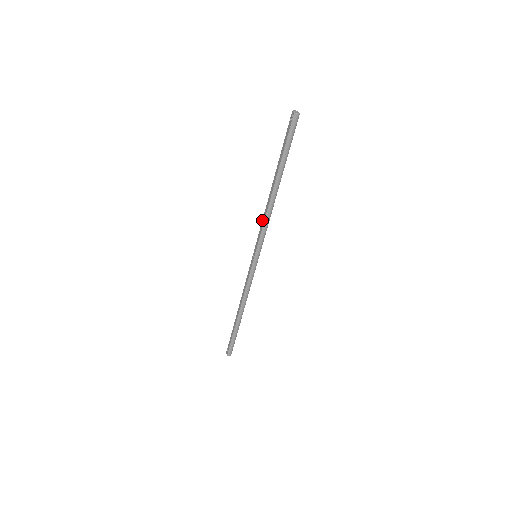
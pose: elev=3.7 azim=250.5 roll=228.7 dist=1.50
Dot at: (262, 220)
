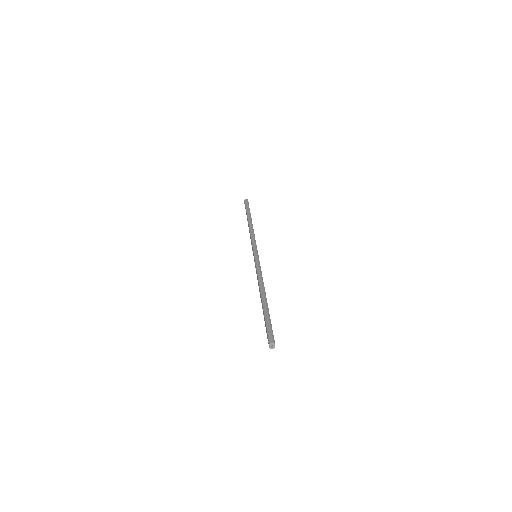
Dot at: (257, 275)
